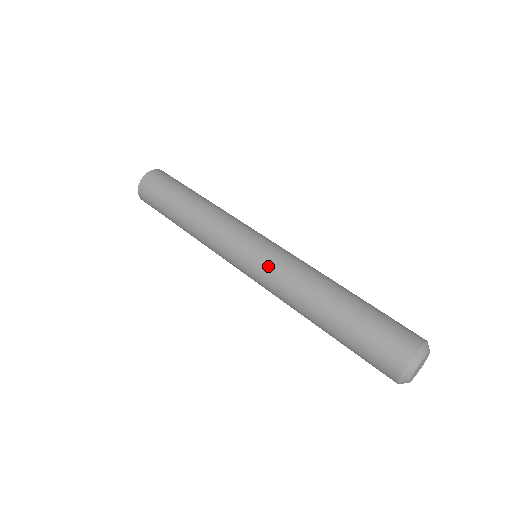
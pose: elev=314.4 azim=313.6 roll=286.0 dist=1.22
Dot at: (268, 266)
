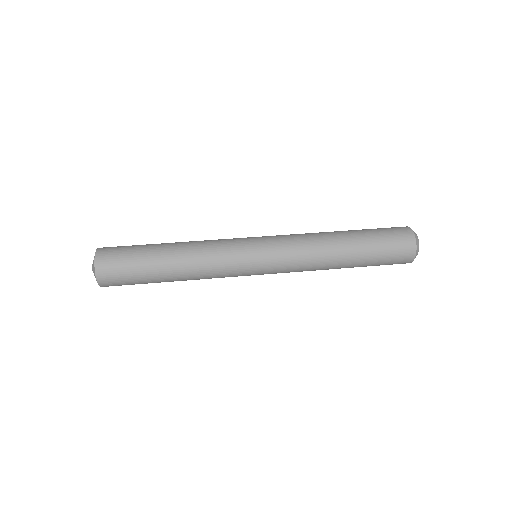
Dot at: (282, 238)
